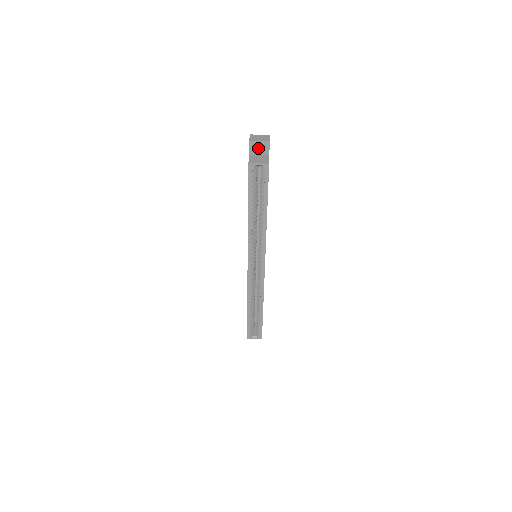
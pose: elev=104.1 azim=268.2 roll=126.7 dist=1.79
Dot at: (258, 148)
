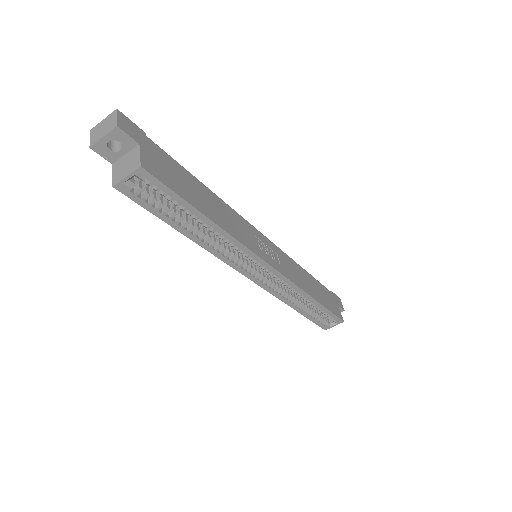
Dot at: (118, 142)
